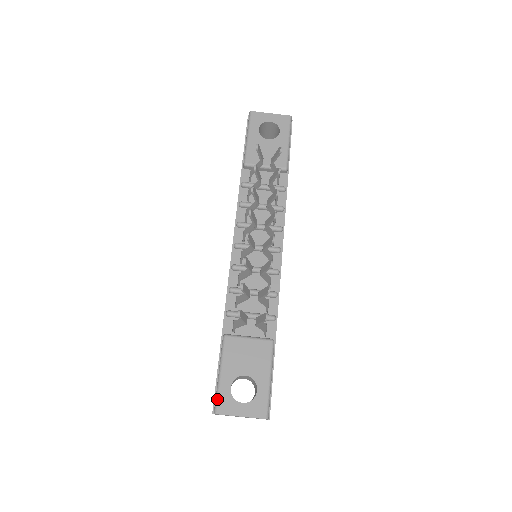
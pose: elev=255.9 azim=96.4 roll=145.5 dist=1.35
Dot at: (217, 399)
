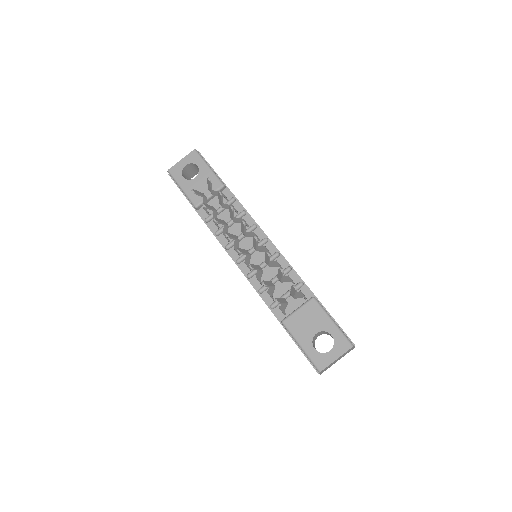
Dot at: (313, 363)
